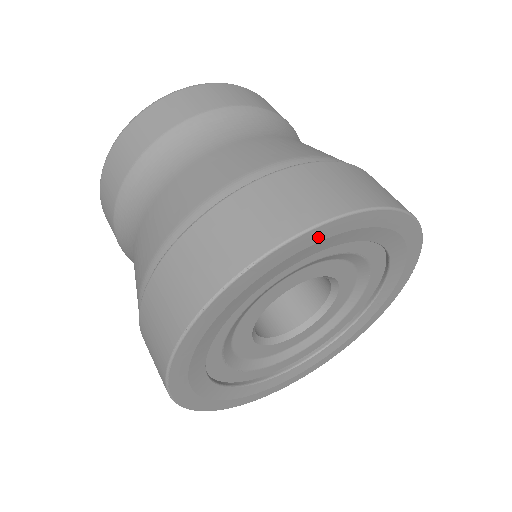
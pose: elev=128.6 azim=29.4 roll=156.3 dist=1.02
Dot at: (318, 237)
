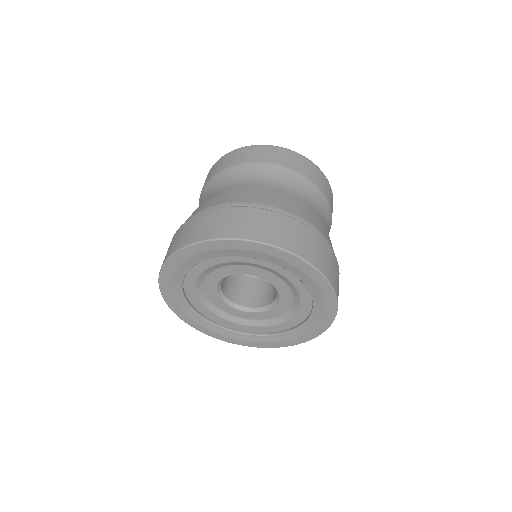
Dot at: (191, 253)
